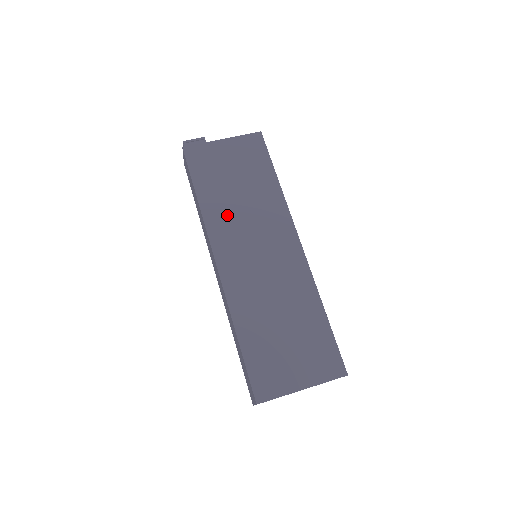
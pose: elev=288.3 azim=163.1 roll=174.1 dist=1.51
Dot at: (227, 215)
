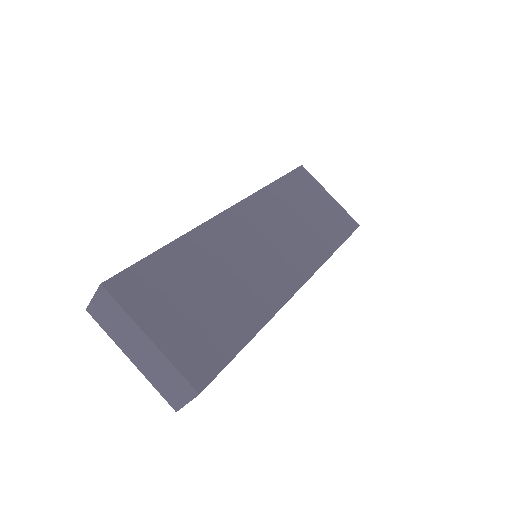
Dot at: (277, 210)
